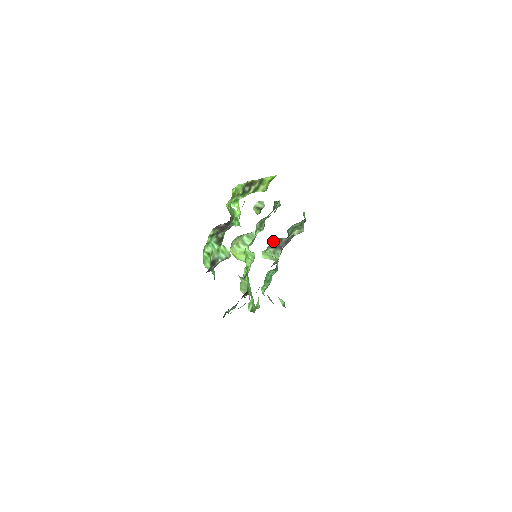
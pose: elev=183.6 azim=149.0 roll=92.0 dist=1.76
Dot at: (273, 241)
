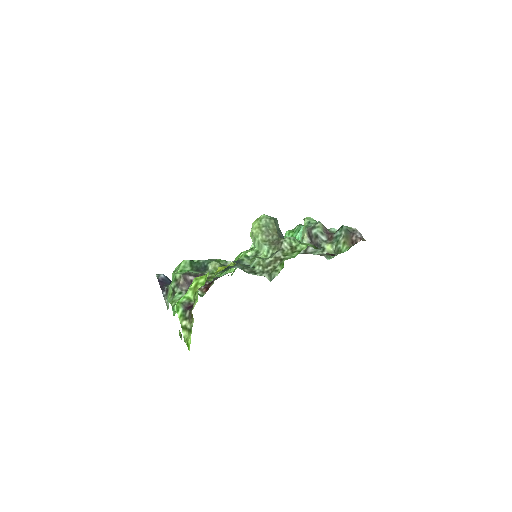
Dot at: (314, 228)
